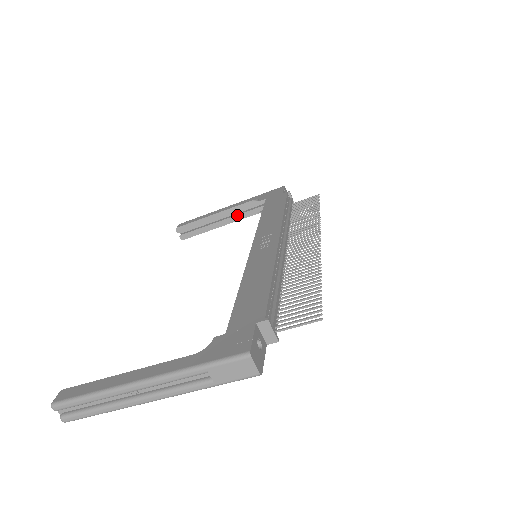
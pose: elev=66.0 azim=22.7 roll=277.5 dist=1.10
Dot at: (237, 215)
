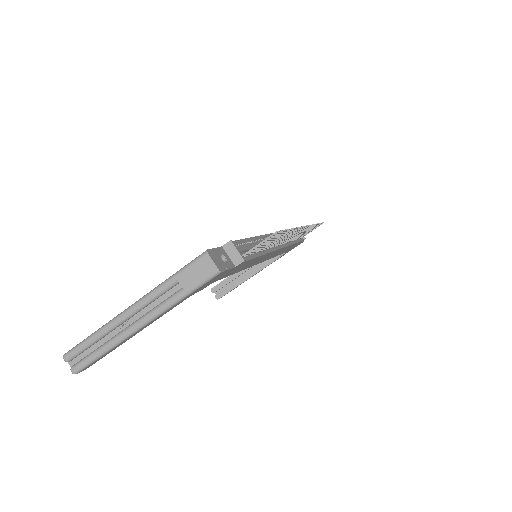
Dot at: (260, 264)
